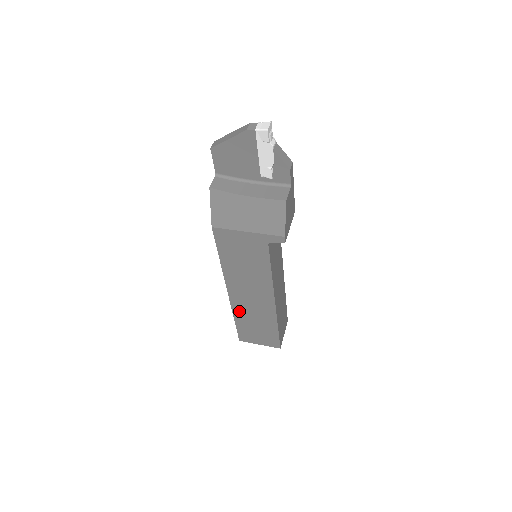
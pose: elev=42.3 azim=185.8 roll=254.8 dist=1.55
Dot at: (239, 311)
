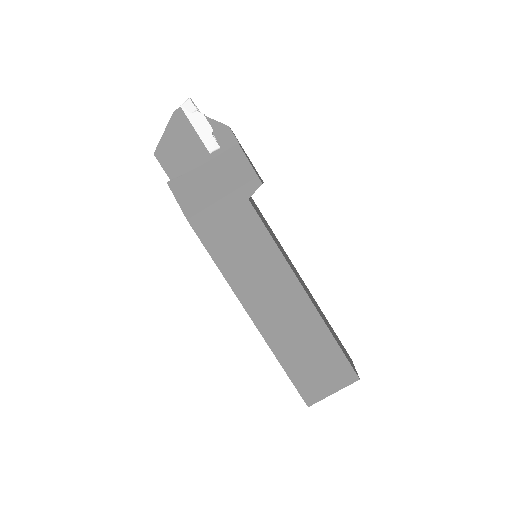
Dot at: (278, 343)
